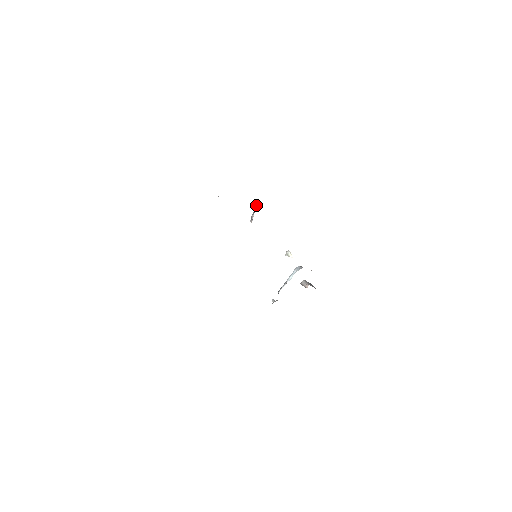
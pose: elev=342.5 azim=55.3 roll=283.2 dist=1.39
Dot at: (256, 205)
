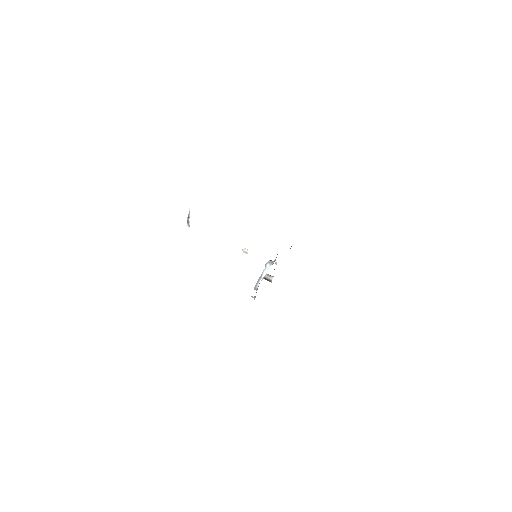
Dot at: (189, 208)
